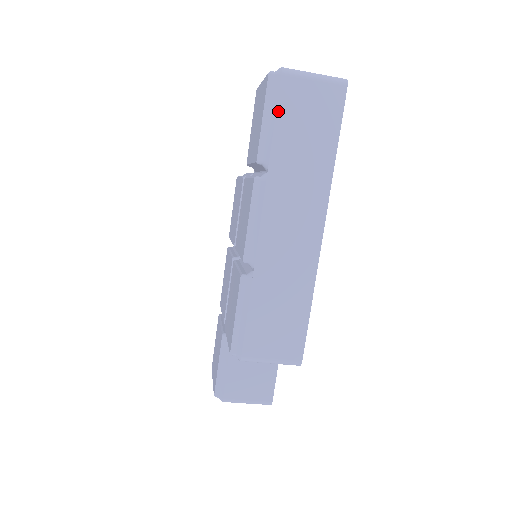
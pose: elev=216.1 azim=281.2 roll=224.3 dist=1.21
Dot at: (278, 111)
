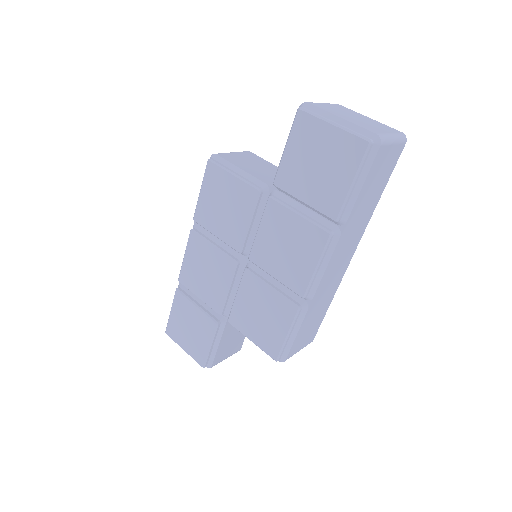
Dot at: (367, 178)
